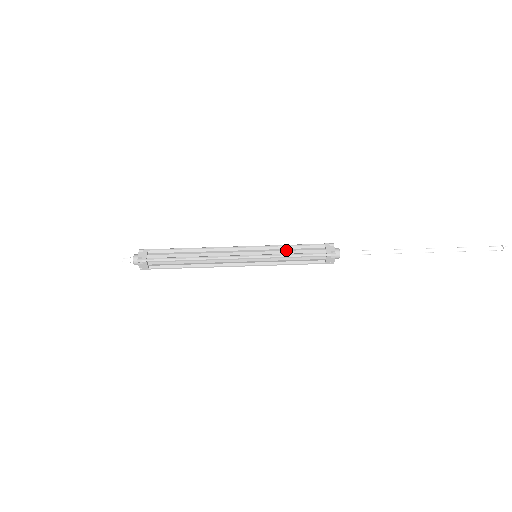
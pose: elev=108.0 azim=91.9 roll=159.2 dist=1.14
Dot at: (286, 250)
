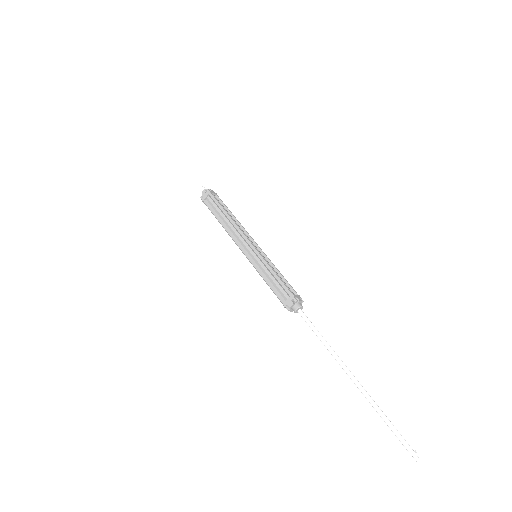
Dot at: (275, 270)
